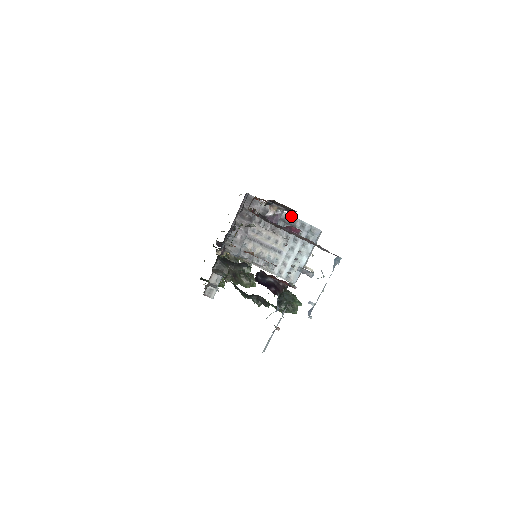
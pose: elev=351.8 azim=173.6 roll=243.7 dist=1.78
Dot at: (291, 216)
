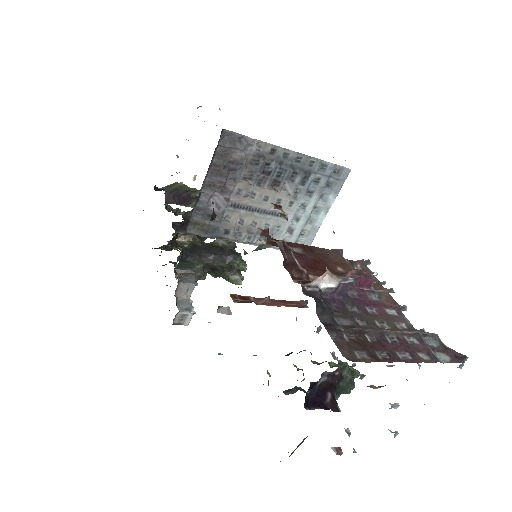
Dot at: (304, 156)
